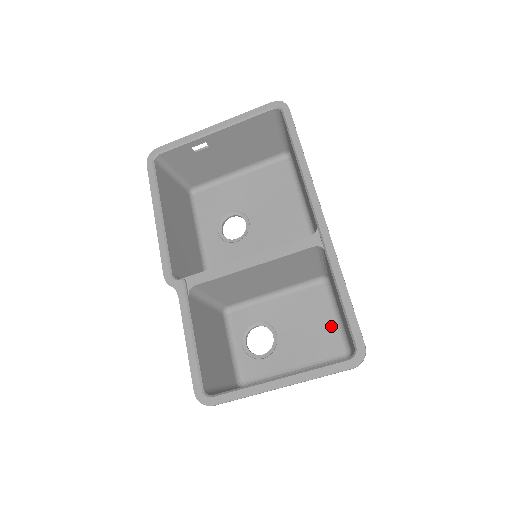
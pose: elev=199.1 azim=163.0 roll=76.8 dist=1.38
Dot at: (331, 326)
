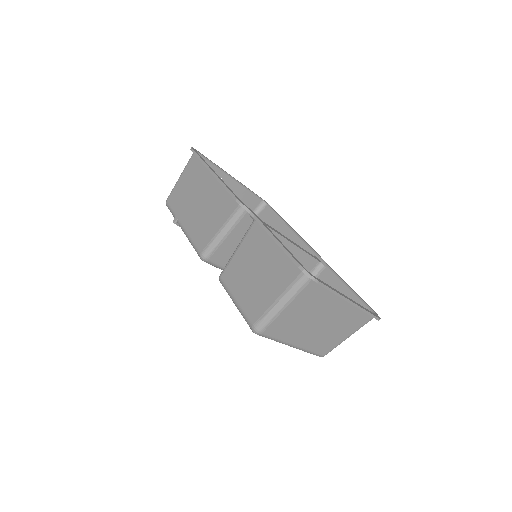
Dot at: occluded
